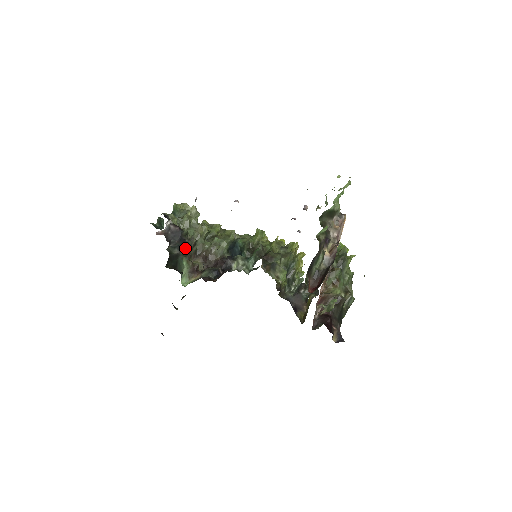
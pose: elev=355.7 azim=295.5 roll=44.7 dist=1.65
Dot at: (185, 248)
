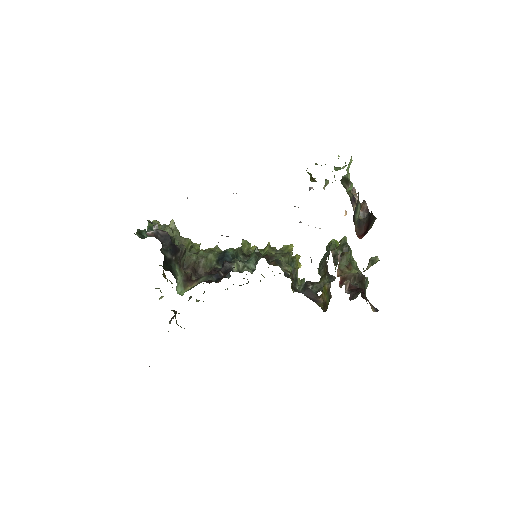
Dot at: (176, 254)
